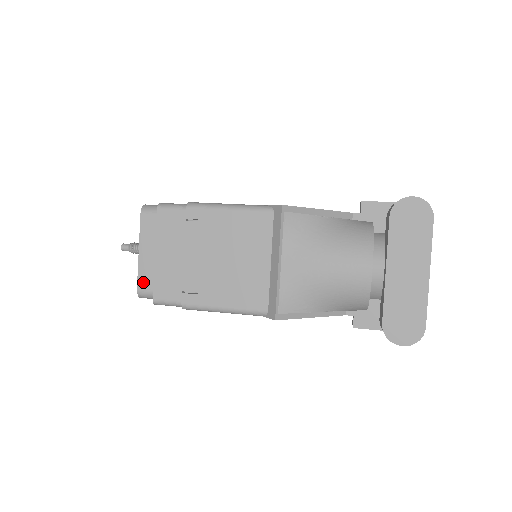
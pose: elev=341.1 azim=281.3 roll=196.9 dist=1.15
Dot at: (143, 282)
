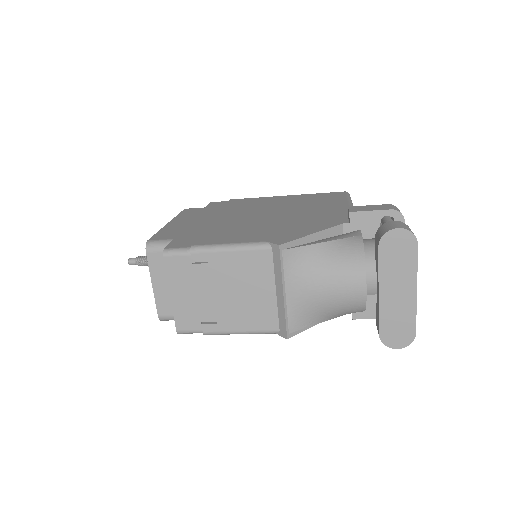
Dot at: (162, 310)
